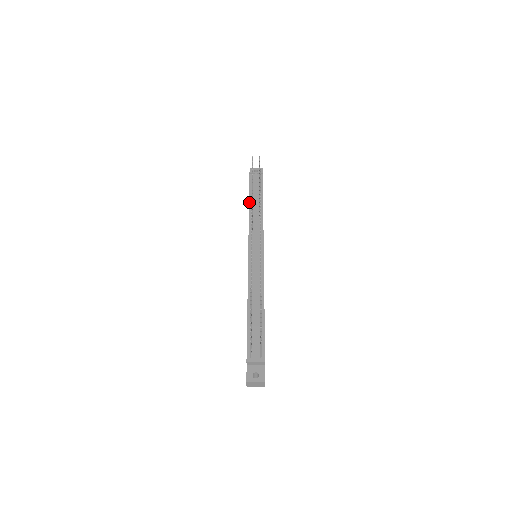
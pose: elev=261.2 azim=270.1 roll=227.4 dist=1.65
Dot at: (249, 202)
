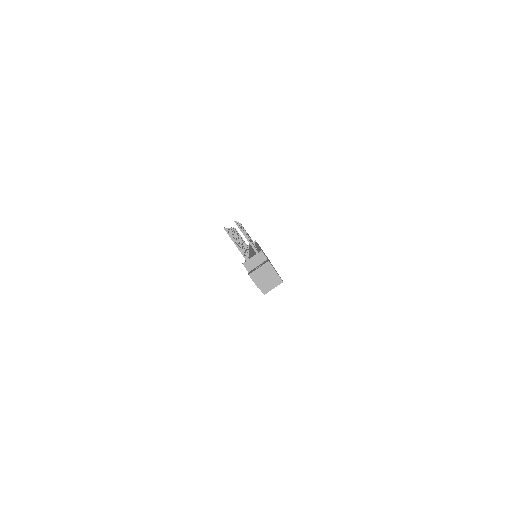
Dot at: occluded
